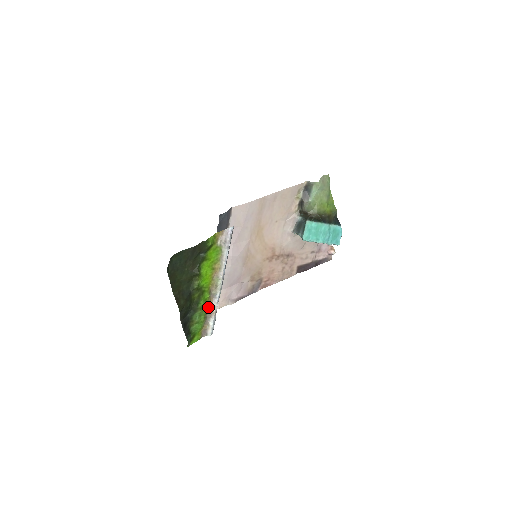
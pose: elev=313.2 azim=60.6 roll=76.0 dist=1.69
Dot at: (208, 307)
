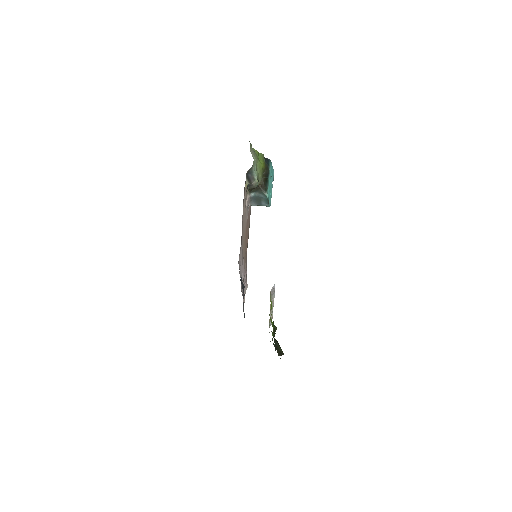
Dot at: occluded
